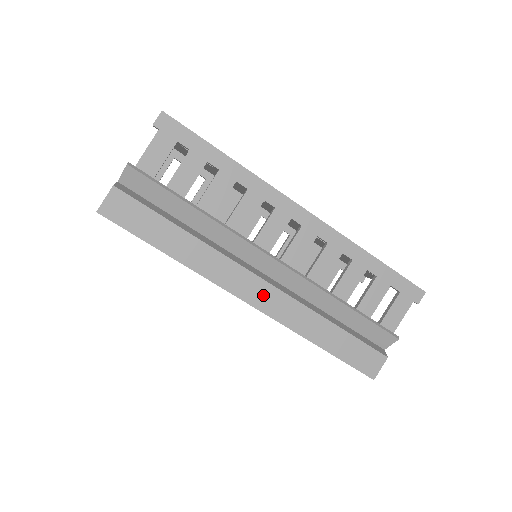
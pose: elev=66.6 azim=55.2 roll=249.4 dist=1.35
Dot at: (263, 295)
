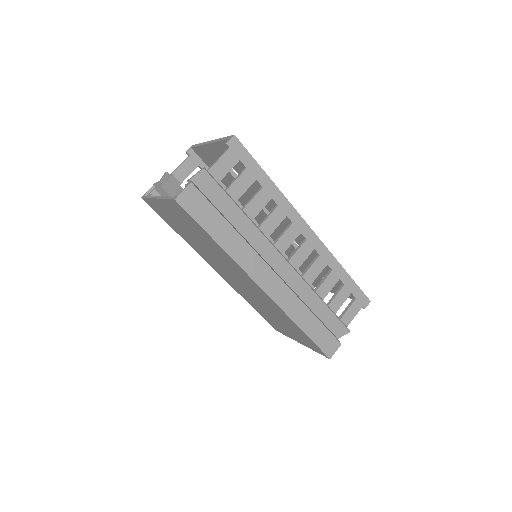
Dot at: (274, 285)
